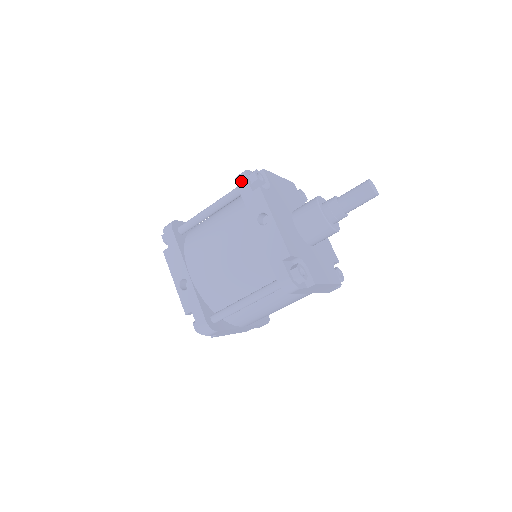
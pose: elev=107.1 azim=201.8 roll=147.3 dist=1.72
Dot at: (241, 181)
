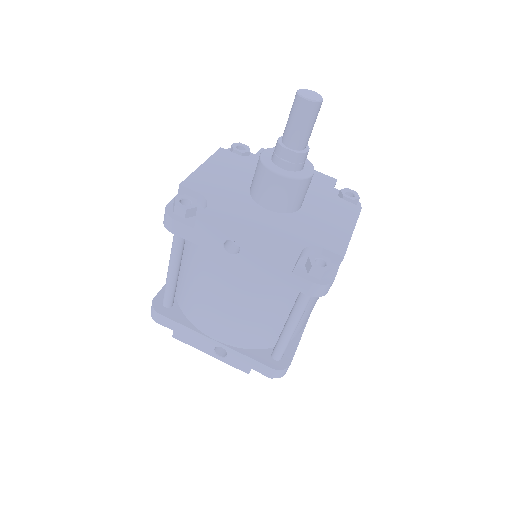
Dot at: (172, 227)
